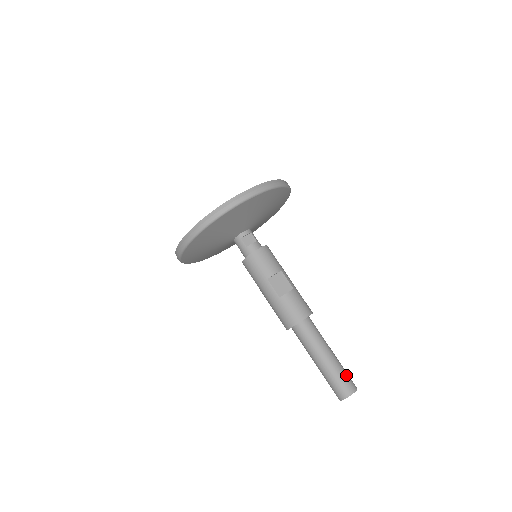
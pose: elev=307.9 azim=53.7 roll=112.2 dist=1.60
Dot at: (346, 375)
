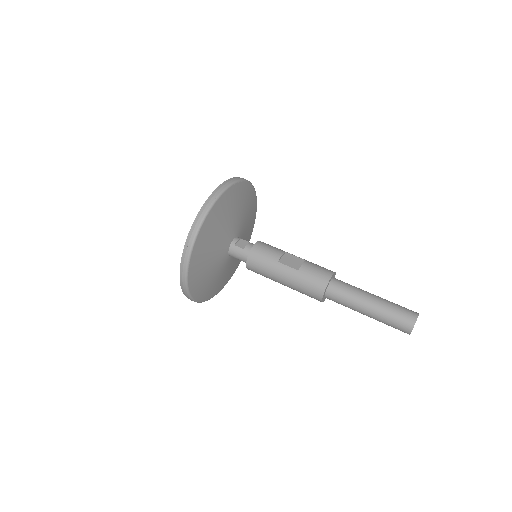
Dot at: (400, 306)
